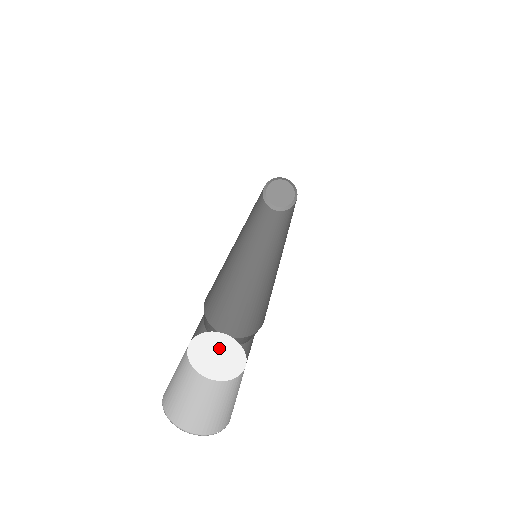
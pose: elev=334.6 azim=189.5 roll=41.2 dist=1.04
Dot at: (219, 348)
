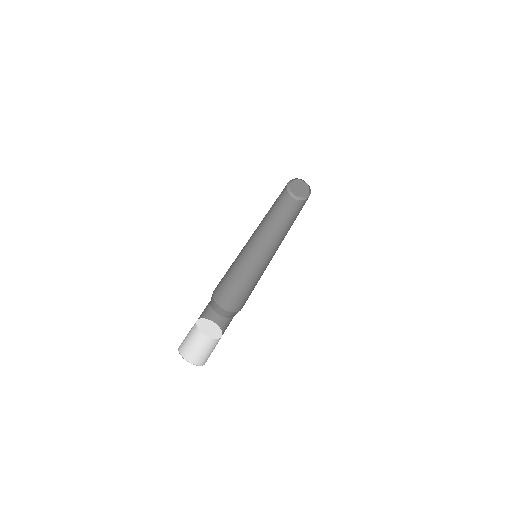
Dot at: (212, 327)
